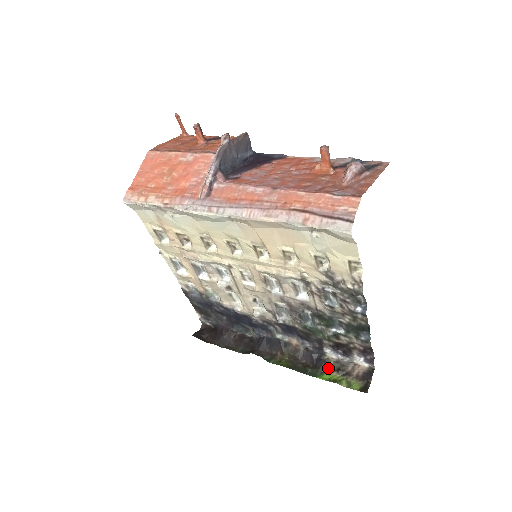
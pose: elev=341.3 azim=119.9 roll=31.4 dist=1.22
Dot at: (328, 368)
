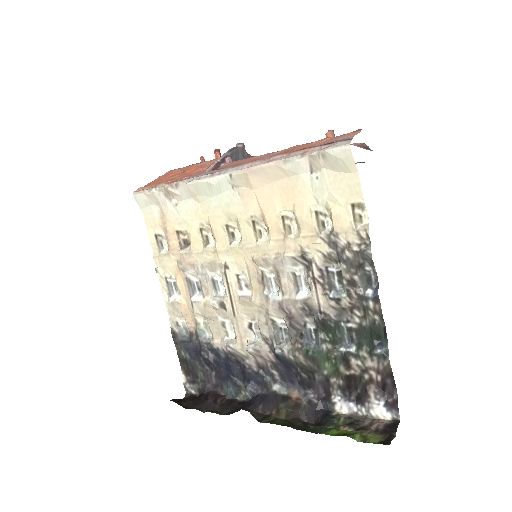
Dot at: (337, 424)
